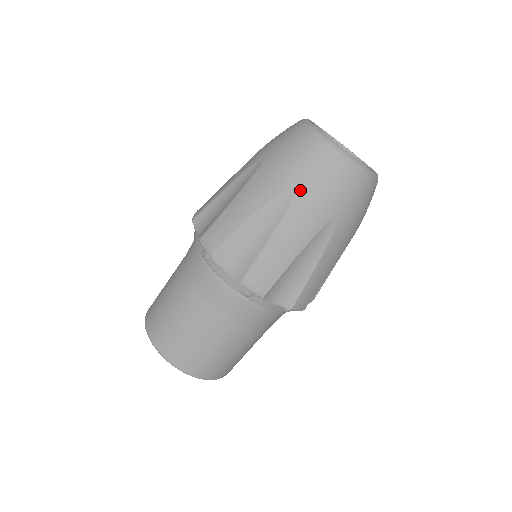
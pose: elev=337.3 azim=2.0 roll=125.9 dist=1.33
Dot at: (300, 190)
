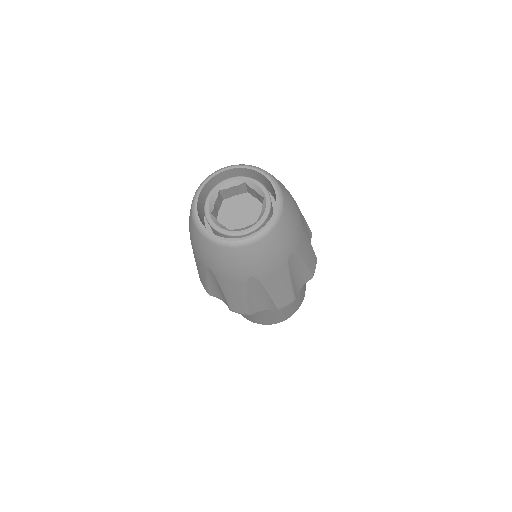
Dot at: (213, 269)
